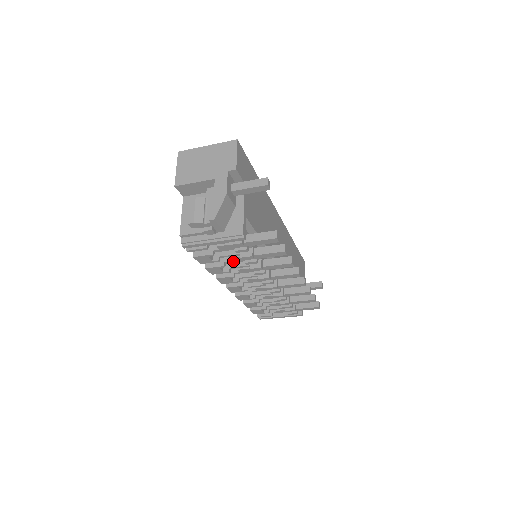
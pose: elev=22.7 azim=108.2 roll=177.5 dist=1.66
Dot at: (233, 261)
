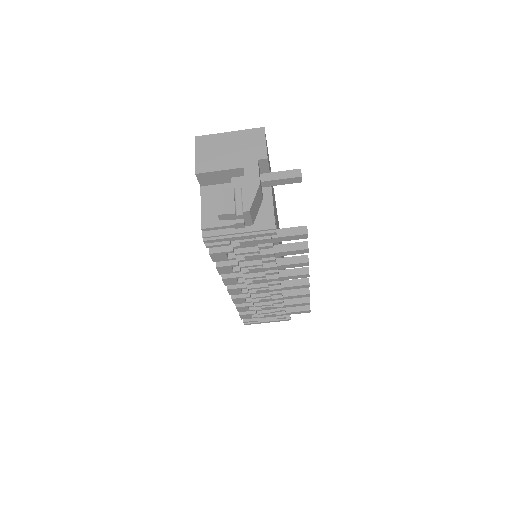
Dot at: (249, 259)
